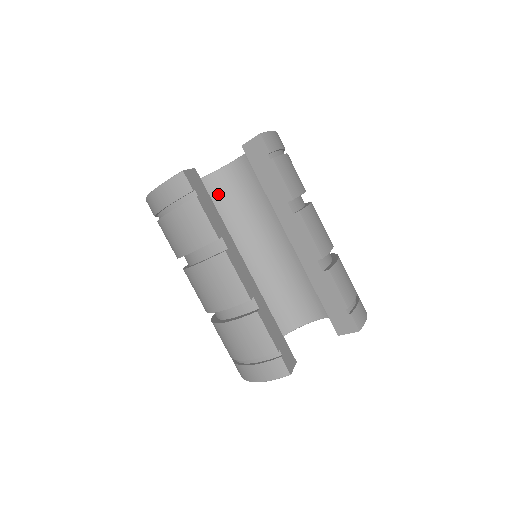
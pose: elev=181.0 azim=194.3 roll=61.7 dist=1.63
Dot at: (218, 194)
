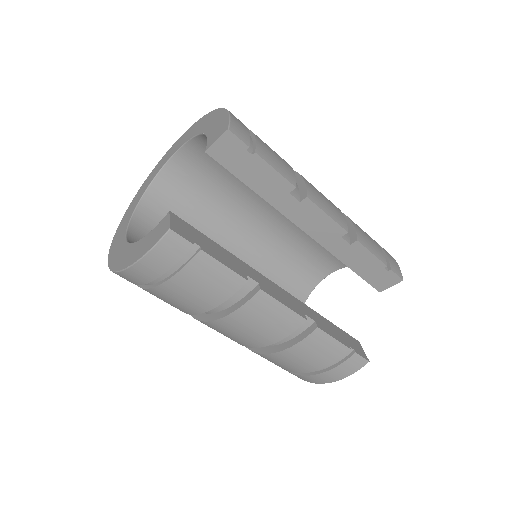
Dot at: (169, 206)
